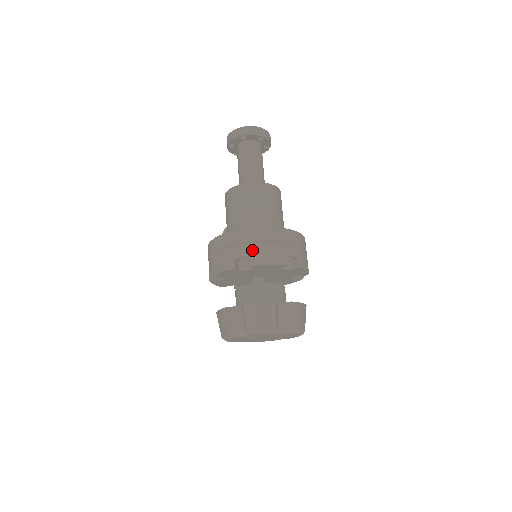
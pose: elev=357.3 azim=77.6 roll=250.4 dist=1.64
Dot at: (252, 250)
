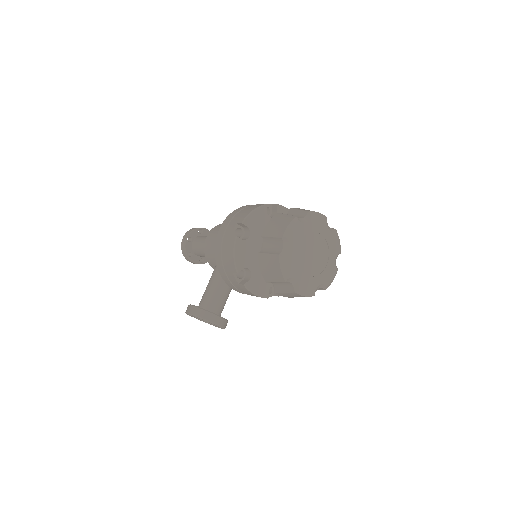
Dot at: occluded
